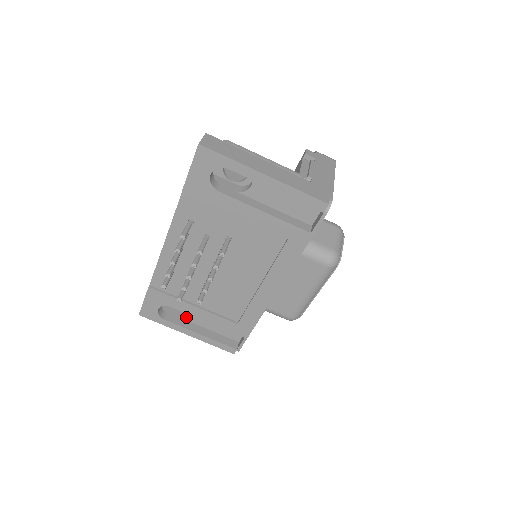
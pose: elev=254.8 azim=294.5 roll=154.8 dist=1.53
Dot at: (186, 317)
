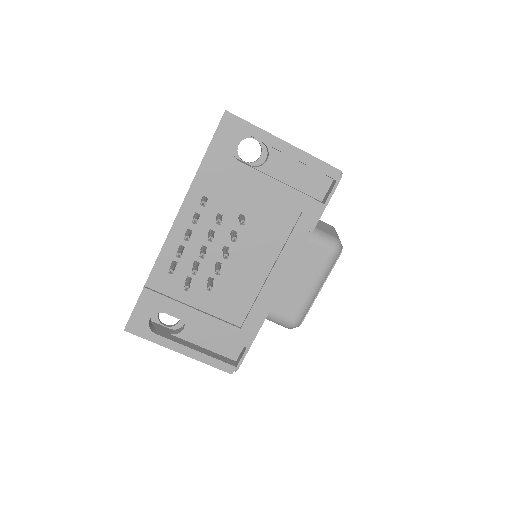
Dot at: (178, 333)
